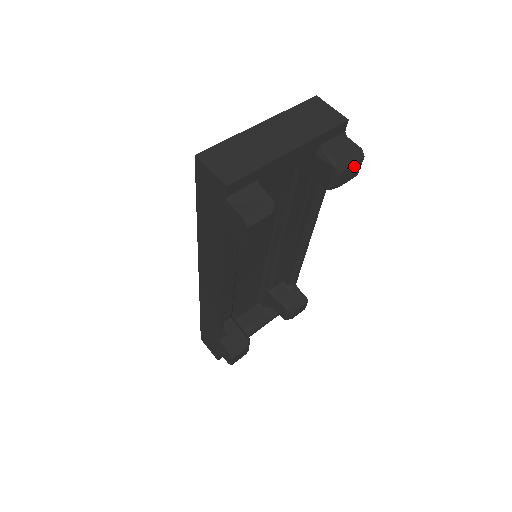
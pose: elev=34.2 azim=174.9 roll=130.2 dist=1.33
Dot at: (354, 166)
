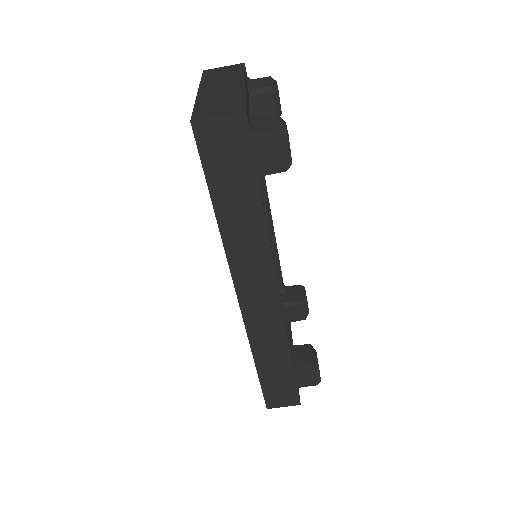
Dot at: occluded
